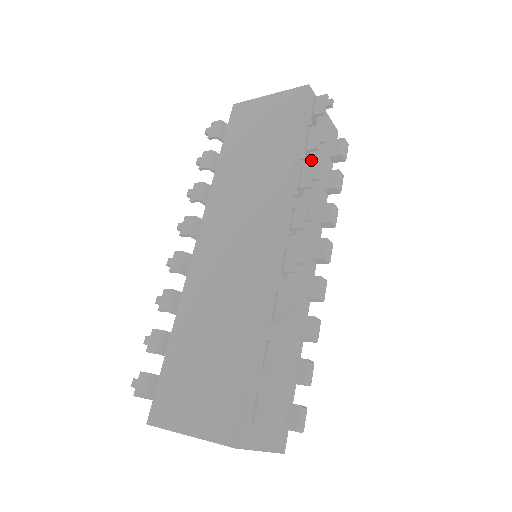
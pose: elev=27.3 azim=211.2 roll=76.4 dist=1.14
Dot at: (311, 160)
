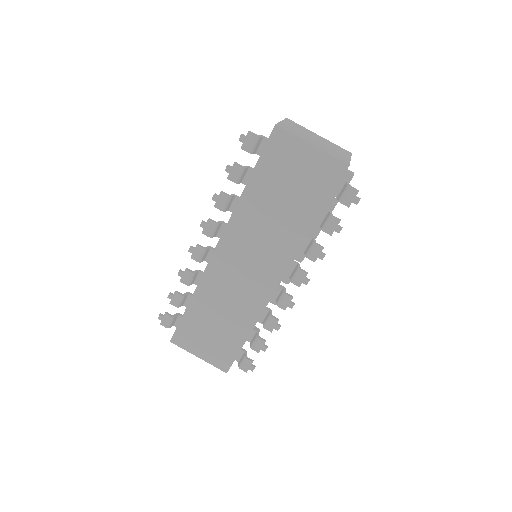
Dot at: occluded
